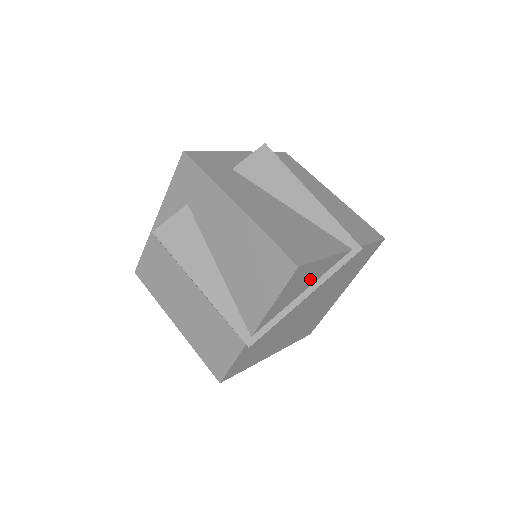
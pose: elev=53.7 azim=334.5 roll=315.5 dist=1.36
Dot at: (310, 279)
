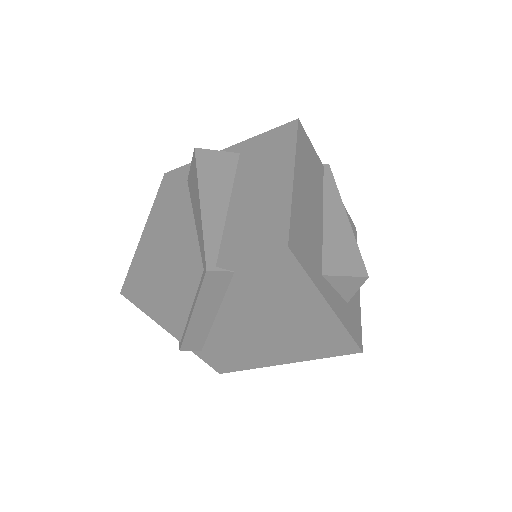
Dot at: (176, 300)
